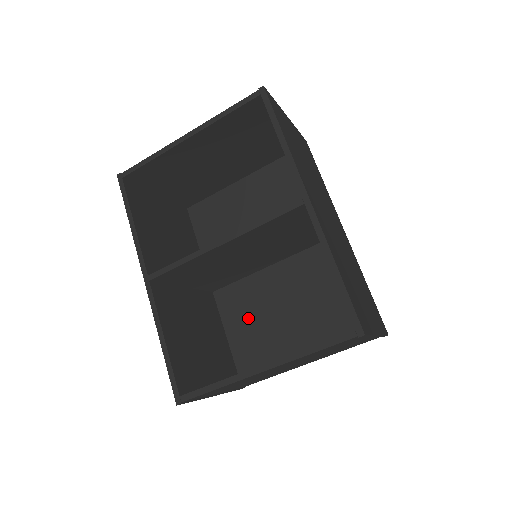
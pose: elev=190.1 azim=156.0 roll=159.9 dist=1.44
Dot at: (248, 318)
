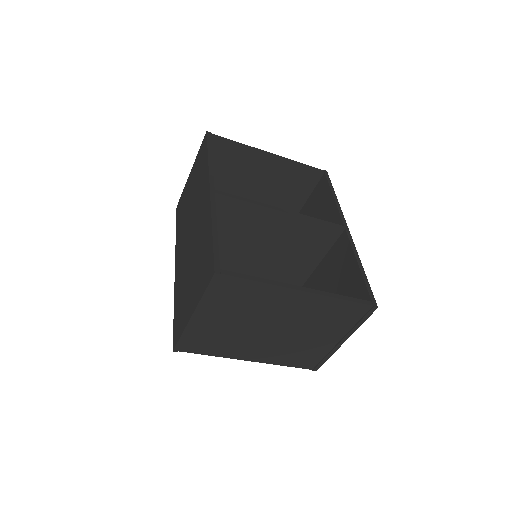
Dot at: occluded
